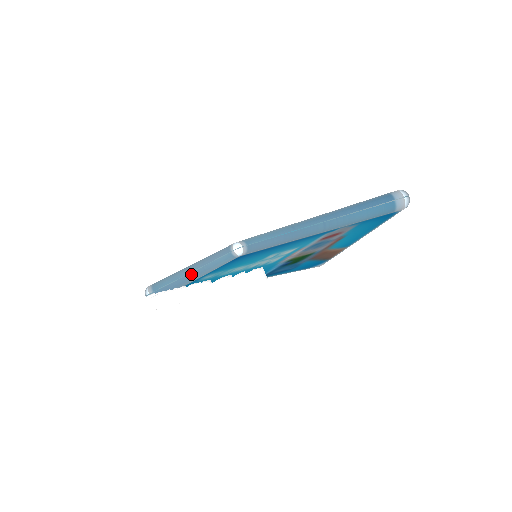
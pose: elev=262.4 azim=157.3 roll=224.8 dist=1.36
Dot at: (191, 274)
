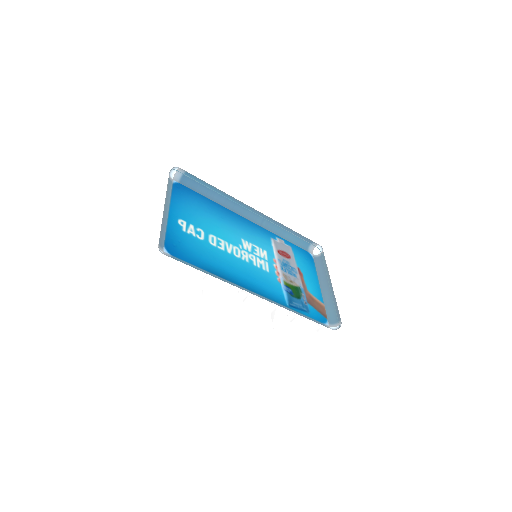
Dot at: occluded
